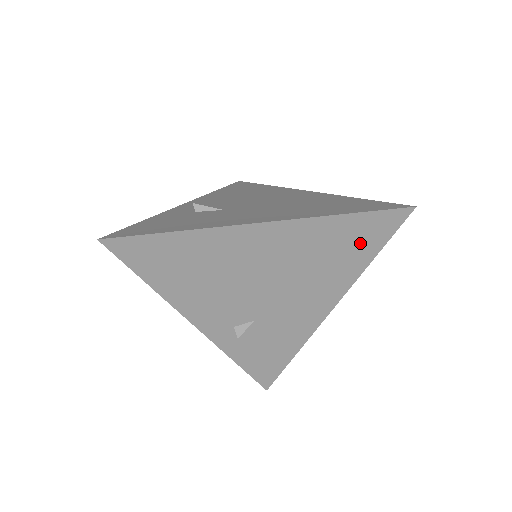
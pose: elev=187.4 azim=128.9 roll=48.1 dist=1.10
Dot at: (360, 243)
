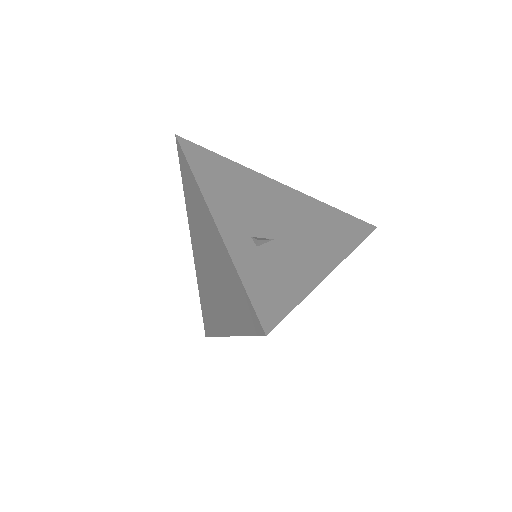
Dot at: occluded
